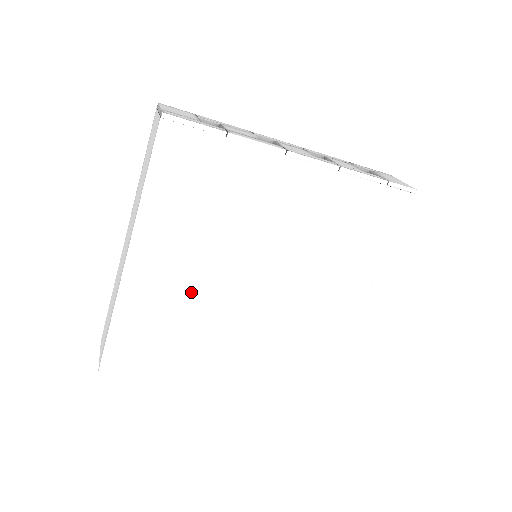
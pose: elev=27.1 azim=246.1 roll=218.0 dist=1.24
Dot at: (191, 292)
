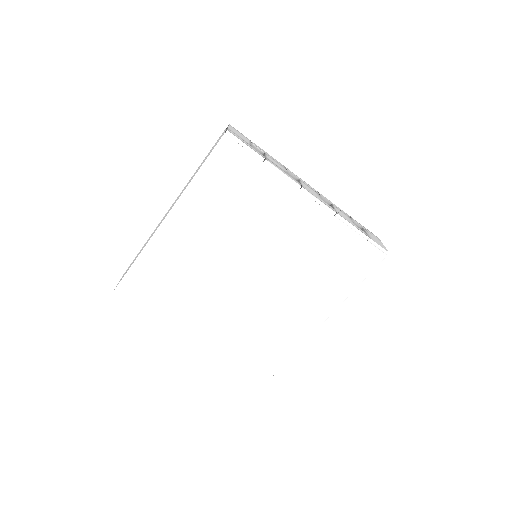
Dot at: (199, 260)
